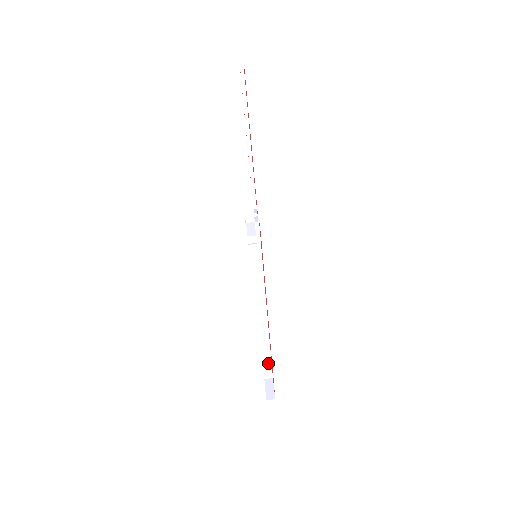
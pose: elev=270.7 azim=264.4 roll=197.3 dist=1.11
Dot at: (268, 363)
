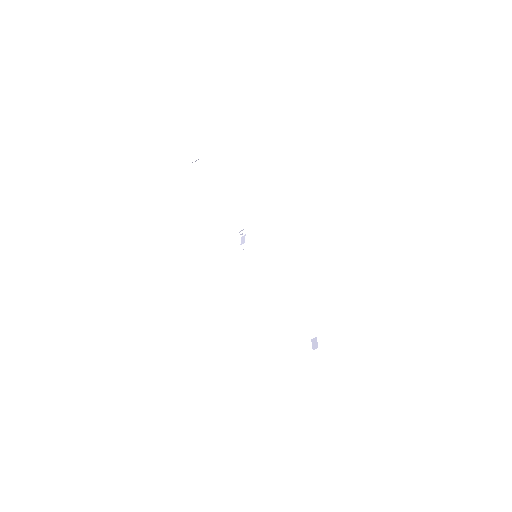
Dot at: (307, 327)
